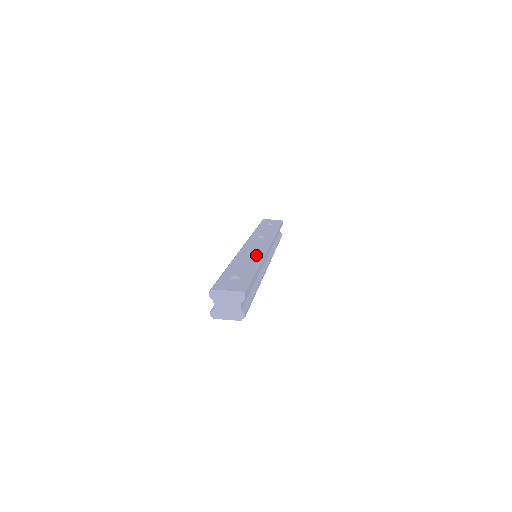
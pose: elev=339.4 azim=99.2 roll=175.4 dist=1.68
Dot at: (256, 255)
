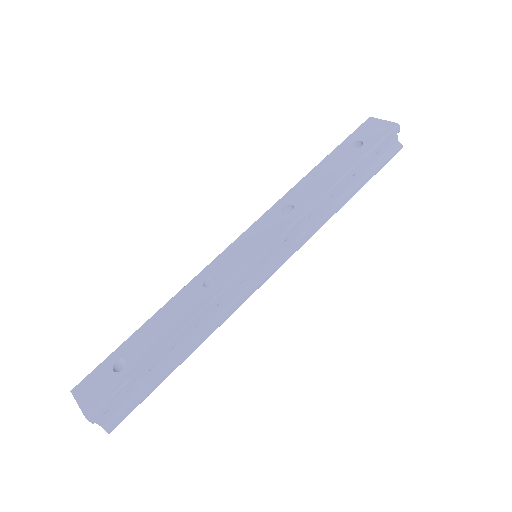
Dot at: (211, 289)
